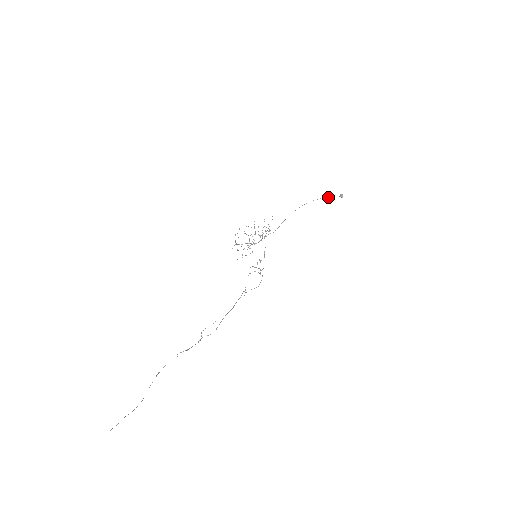
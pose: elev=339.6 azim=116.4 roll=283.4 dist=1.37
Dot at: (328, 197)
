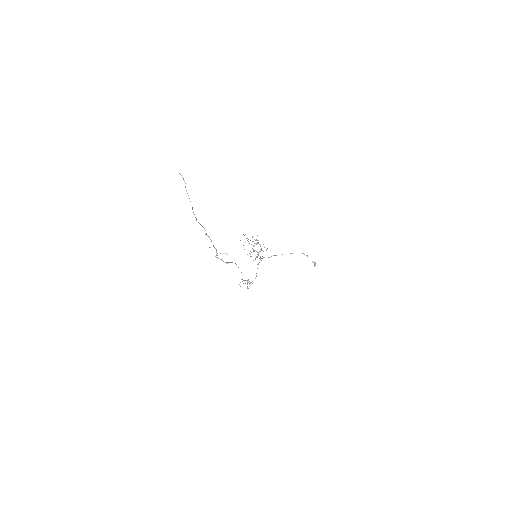
Dot at: (307, 256)
